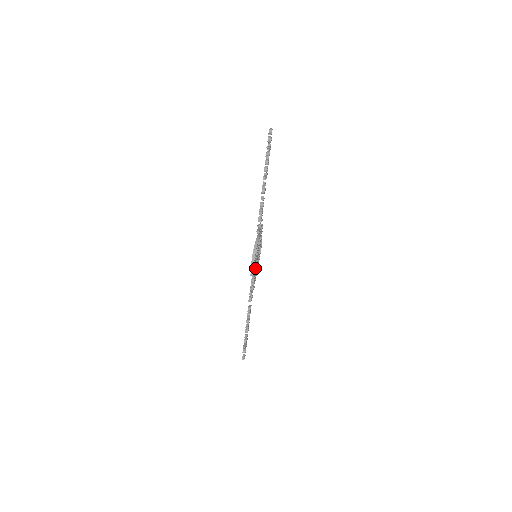
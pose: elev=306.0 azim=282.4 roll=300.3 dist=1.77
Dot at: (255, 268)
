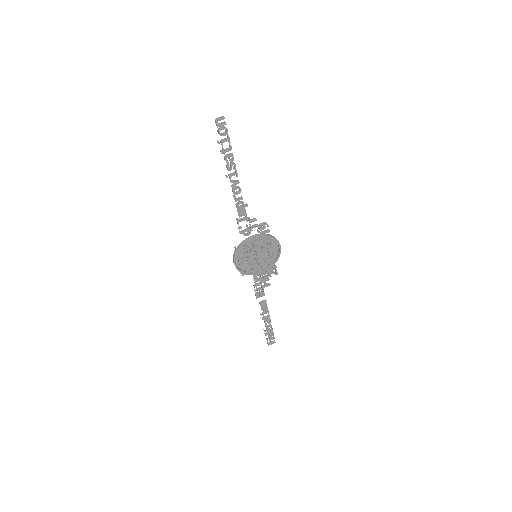
Dot at: (257, 268)
